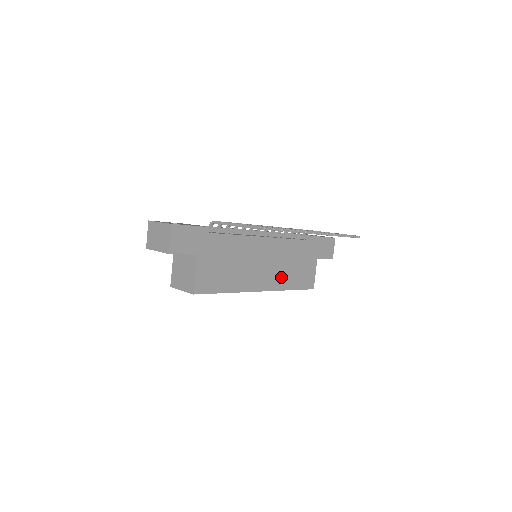
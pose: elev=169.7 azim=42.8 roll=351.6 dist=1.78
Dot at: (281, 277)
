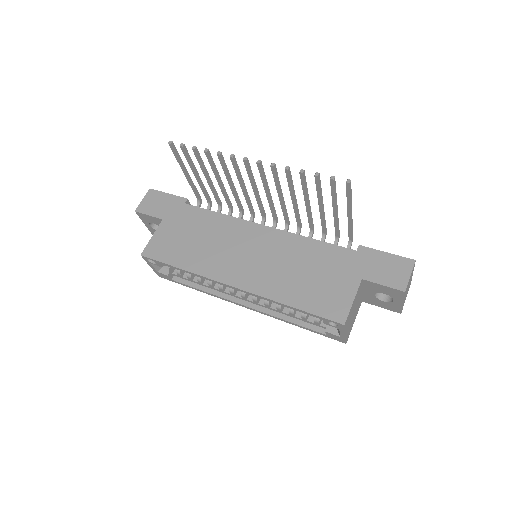
Dot at: (275, 281)
